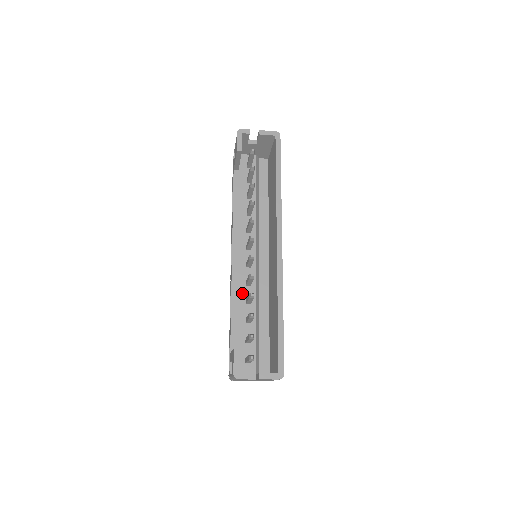
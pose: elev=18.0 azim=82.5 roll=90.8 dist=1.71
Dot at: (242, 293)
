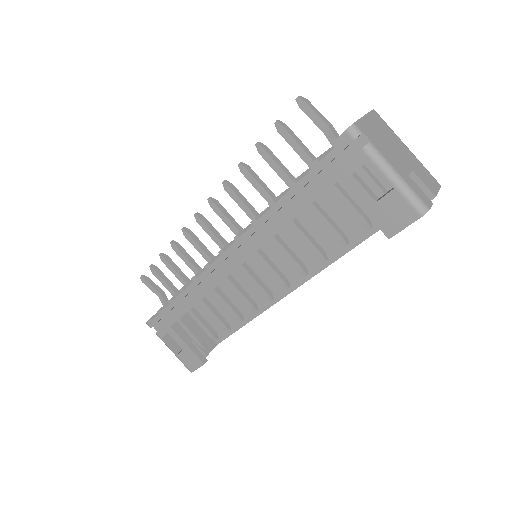
Dot at: occluded
